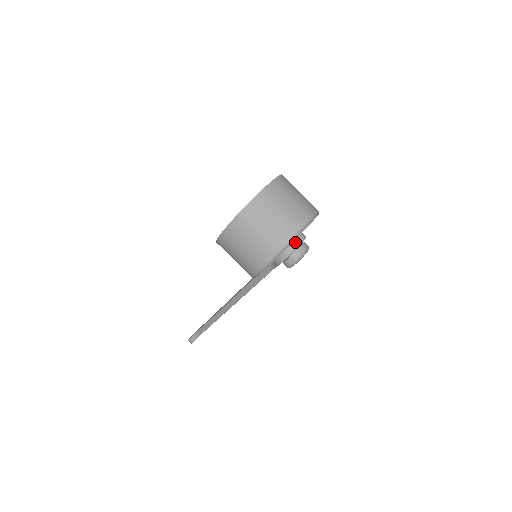
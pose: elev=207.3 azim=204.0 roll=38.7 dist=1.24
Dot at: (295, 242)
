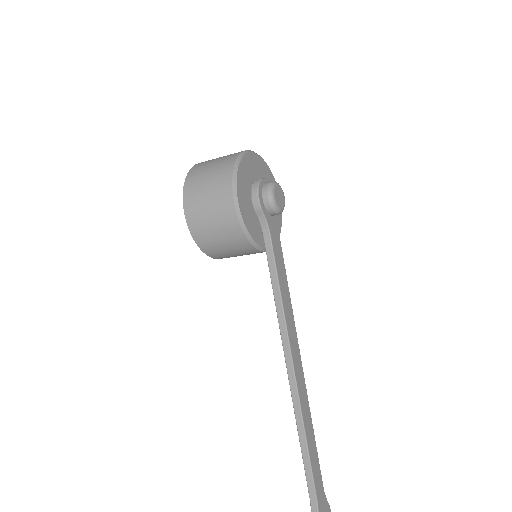
Dot at: (257, 179)
